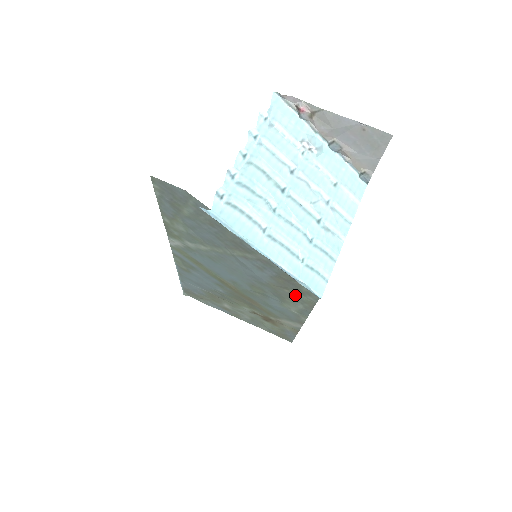
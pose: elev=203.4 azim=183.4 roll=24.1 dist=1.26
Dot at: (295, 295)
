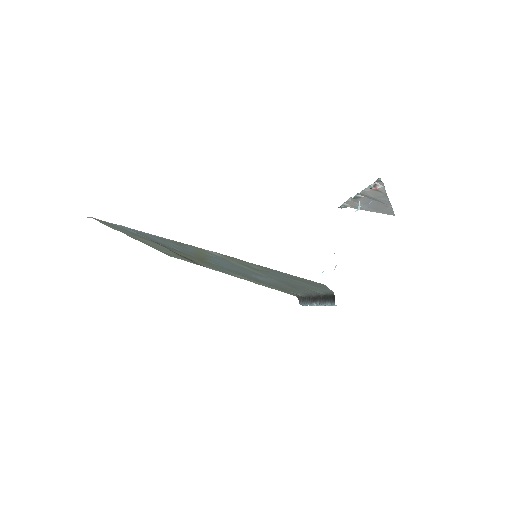
Dot at: (267, 285)
